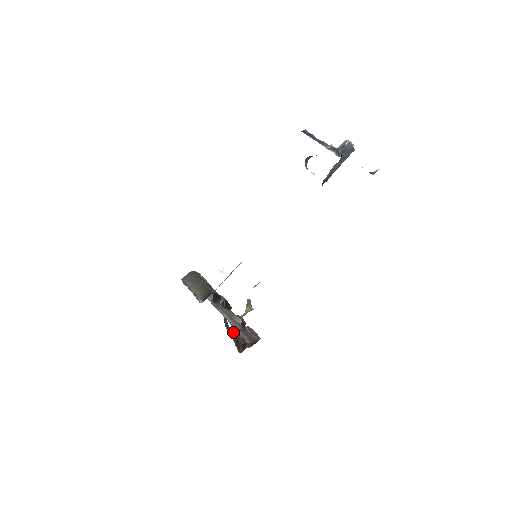
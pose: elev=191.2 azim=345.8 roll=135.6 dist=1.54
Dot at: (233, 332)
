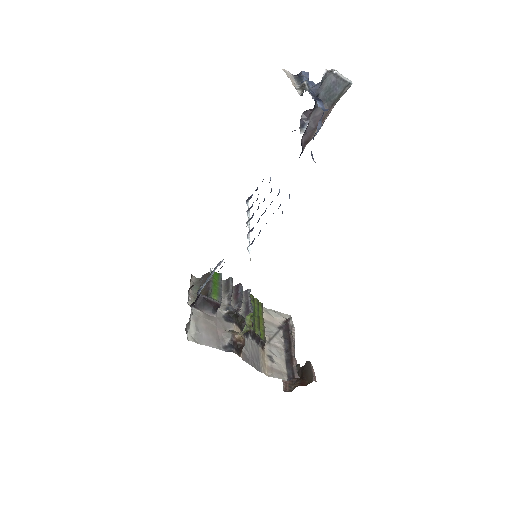
Dot at: occluded
